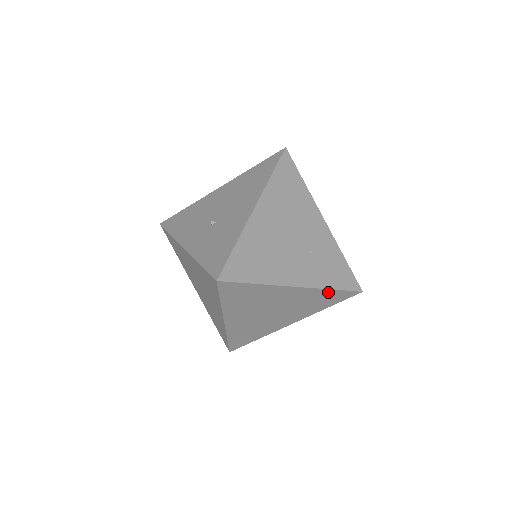
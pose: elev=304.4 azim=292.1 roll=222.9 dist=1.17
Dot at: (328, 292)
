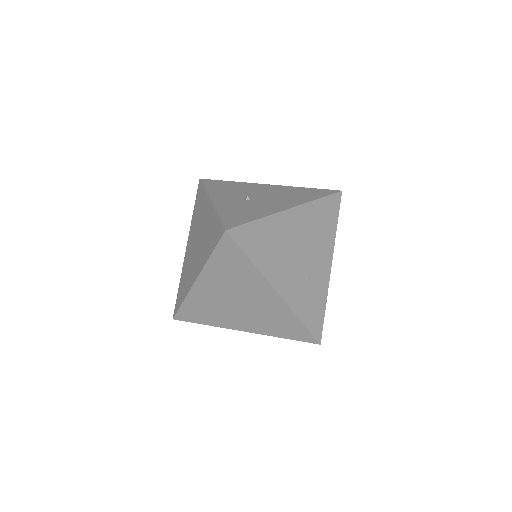
Dot at: (295, 320)
